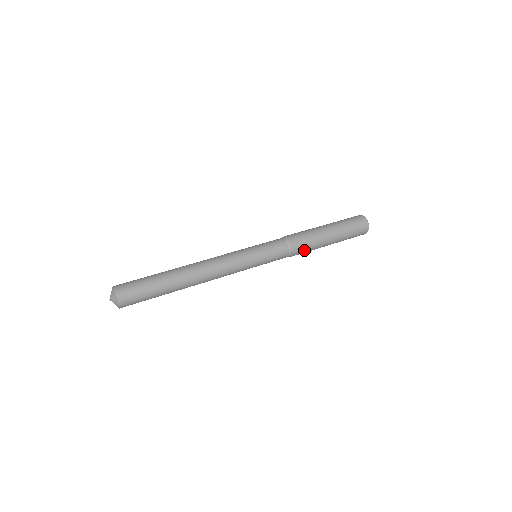
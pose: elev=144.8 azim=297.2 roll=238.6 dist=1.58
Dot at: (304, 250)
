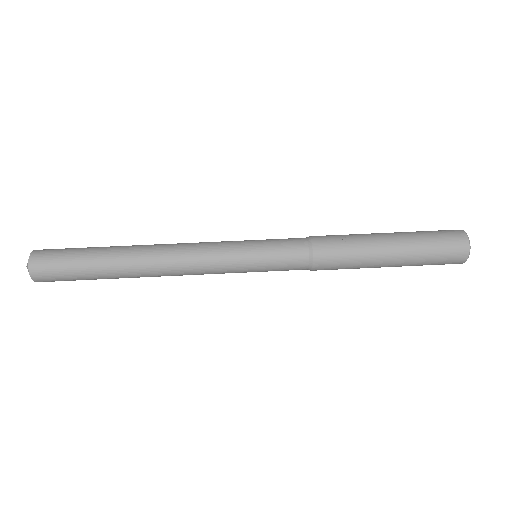
Dot at: occluded
